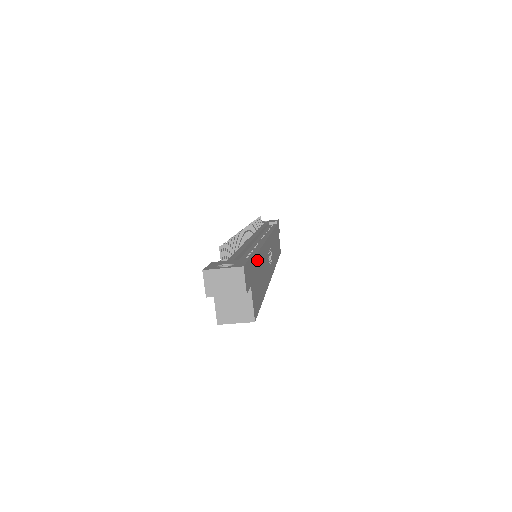
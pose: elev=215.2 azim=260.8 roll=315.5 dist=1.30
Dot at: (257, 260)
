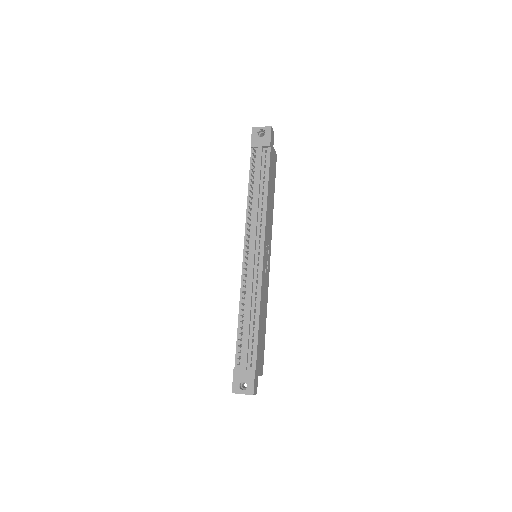
Dot at: (259, 335)
